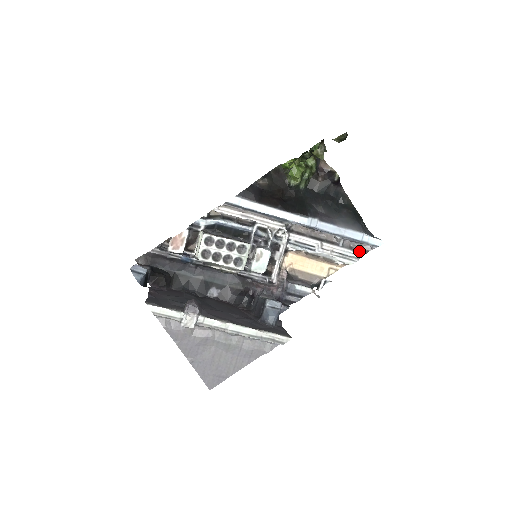
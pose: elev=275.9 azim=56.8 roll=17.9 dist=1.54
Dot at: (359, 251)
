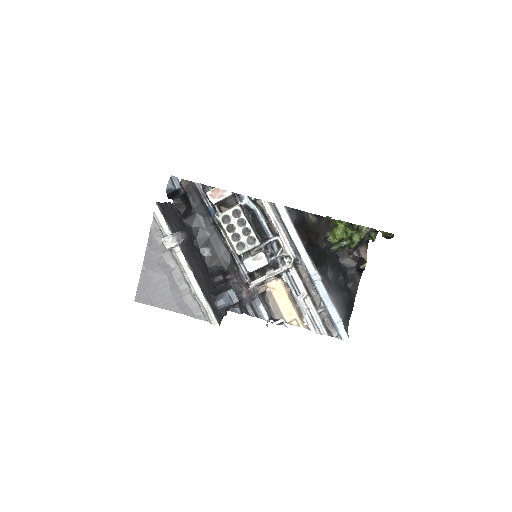
Dot at: (327, 329)
